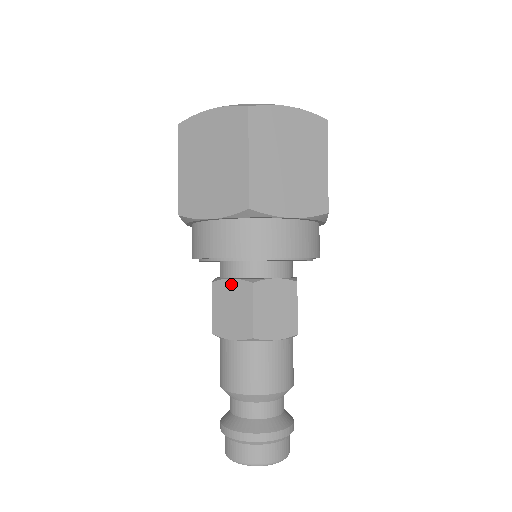
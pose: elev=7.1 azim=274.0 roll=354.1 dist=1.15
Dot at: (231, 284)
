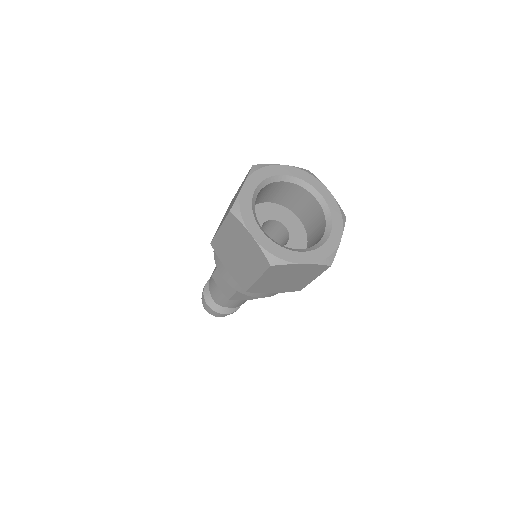
Dot at: occluded
